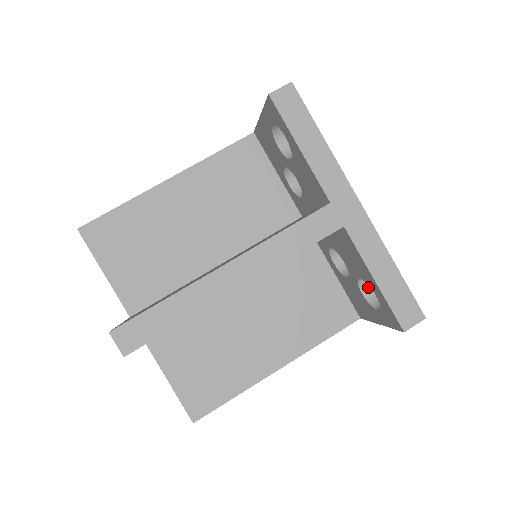
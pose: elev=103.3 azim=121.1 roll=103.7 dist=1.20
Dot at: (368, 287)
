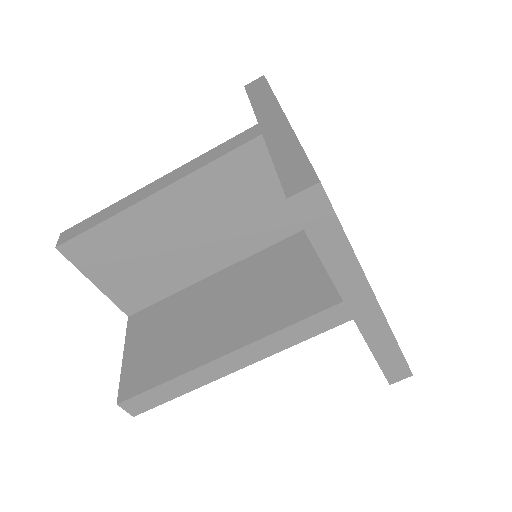
Dot at: occluded
